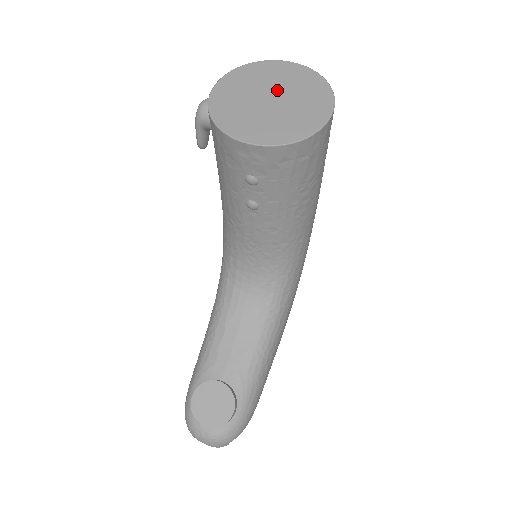
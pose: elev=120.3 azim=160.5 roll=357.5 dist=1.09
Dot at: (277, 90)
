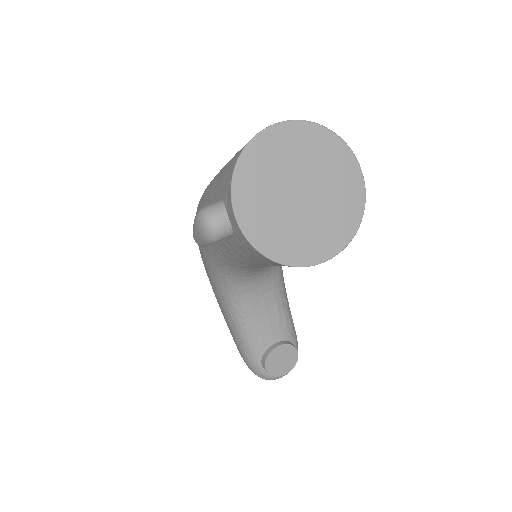
Dot at: (298, 177)
